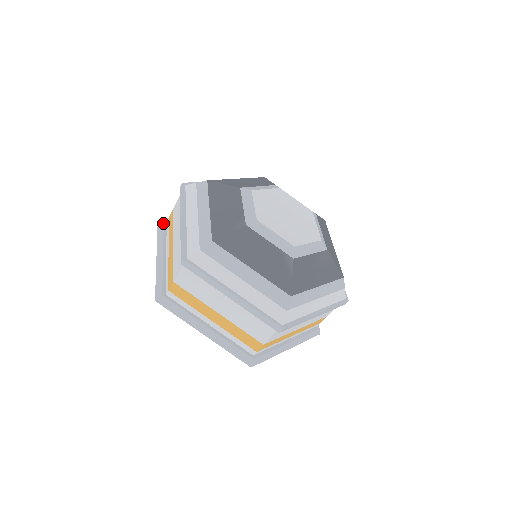
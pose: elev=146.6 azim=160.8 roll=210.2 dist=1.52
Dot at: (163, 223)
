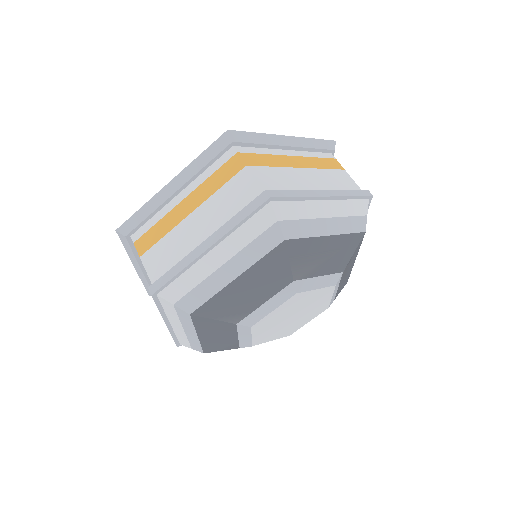
Dot at: (225, 148)
